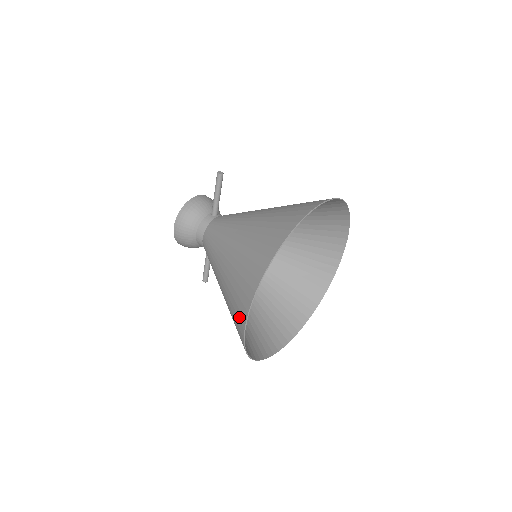
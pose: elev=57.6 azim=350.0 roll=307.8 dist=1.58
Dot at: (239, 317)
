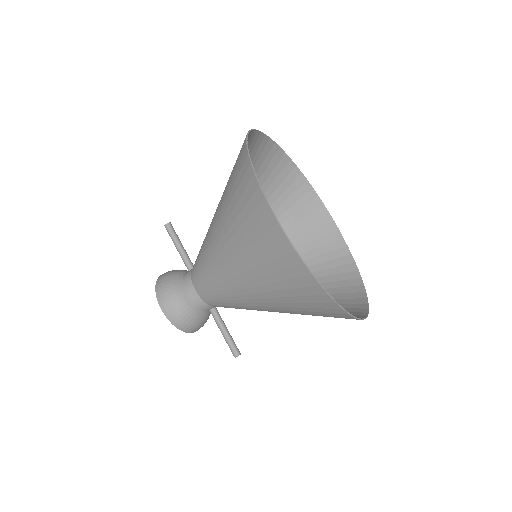
Dot at: (272, 241)
